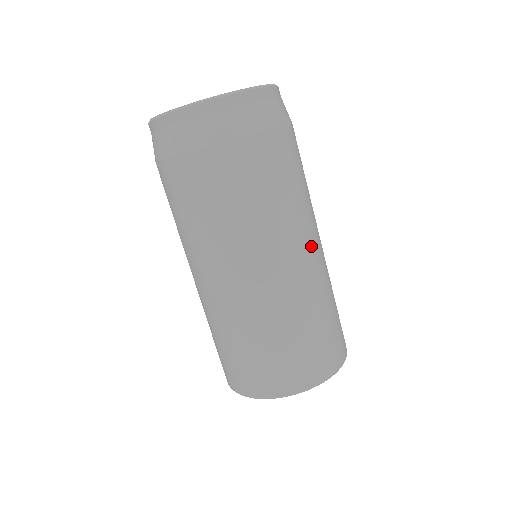
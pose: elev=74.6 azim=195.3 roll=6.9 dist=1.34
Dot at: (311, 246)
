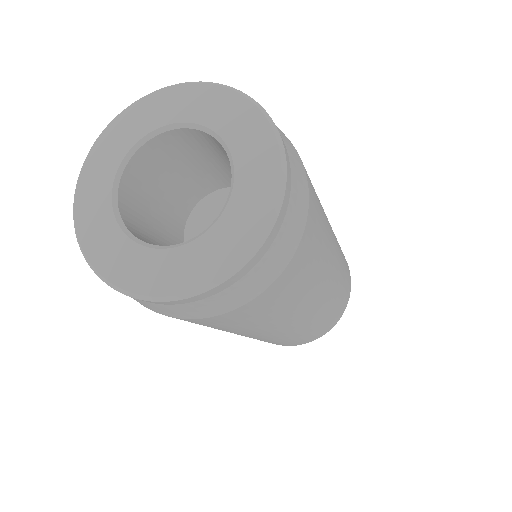
Dot at: (294, 323)
